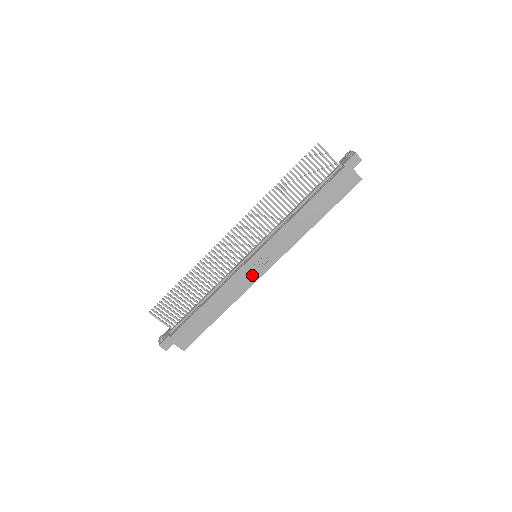
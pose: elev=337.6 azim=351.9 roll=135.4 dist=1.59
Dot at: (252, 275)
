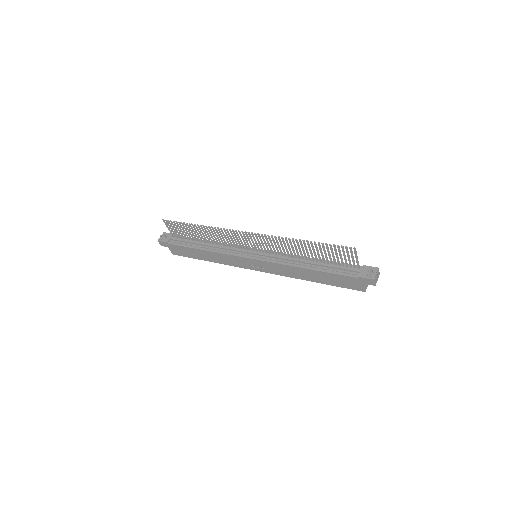
Dot at: (243, 264)
